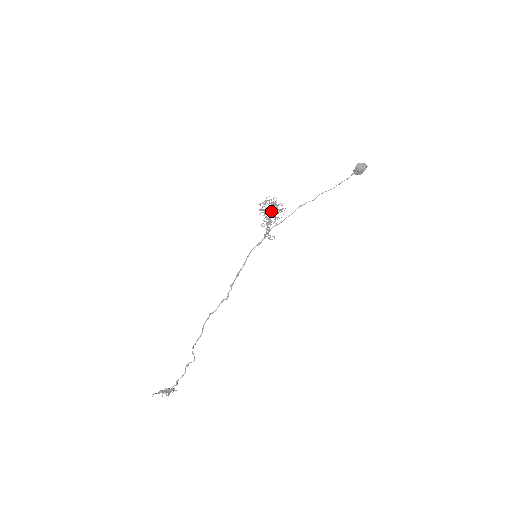
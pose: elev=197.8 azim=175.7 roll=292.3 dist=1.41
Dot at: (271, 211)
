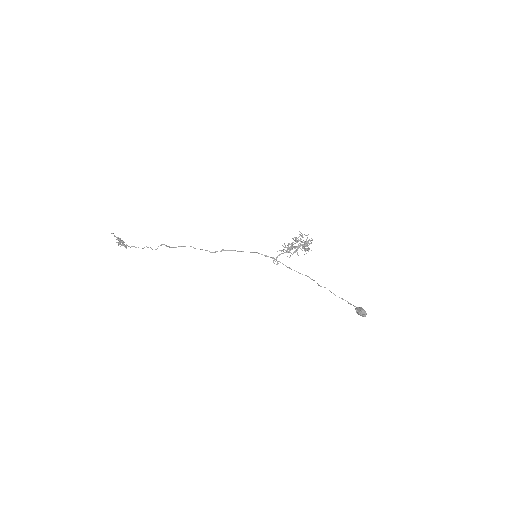
Dot at: occluded
